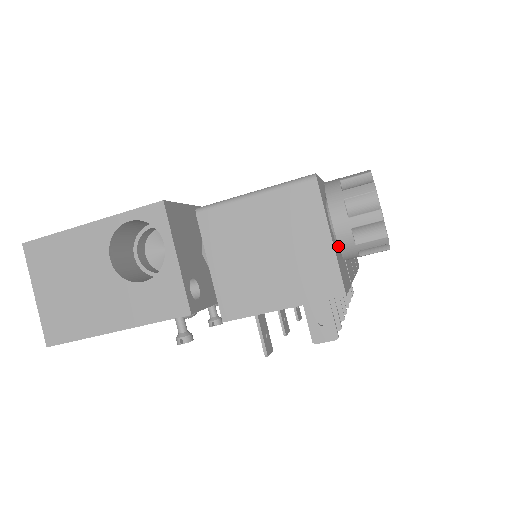
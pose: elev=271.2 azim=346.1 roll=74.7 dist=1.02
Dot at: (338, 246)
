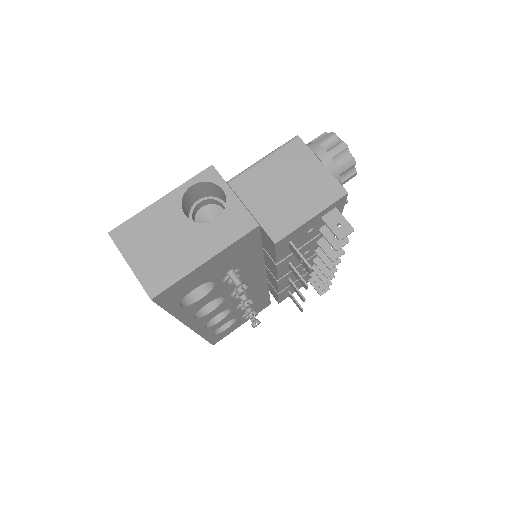
Dot at: occluded
